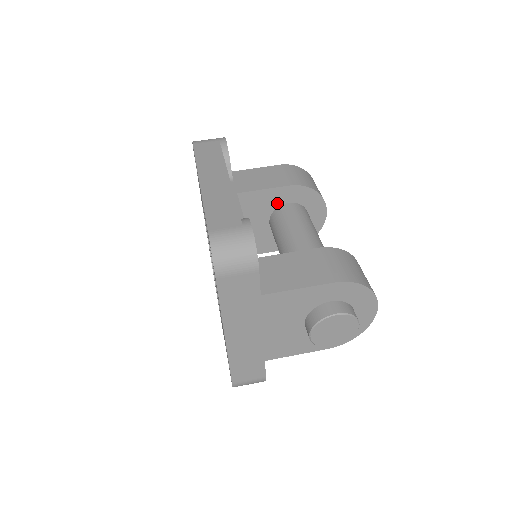
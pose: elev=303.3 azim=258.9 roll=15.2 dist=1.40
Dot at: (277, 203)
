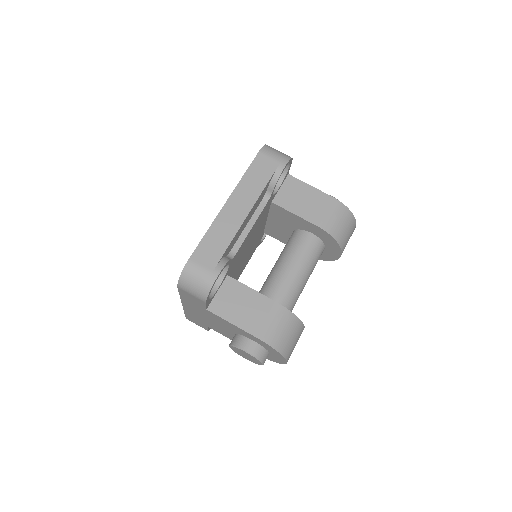
Dot at: (303, 227)
